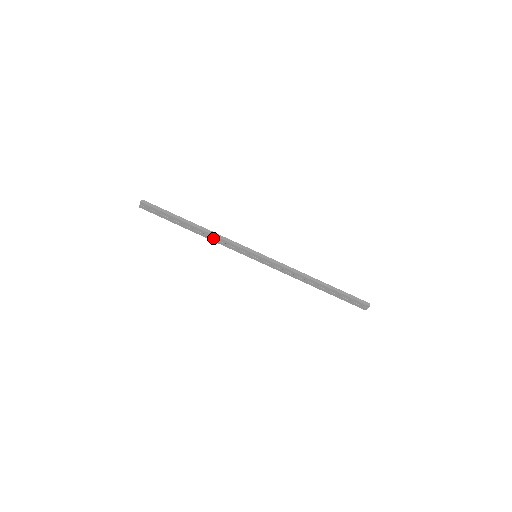
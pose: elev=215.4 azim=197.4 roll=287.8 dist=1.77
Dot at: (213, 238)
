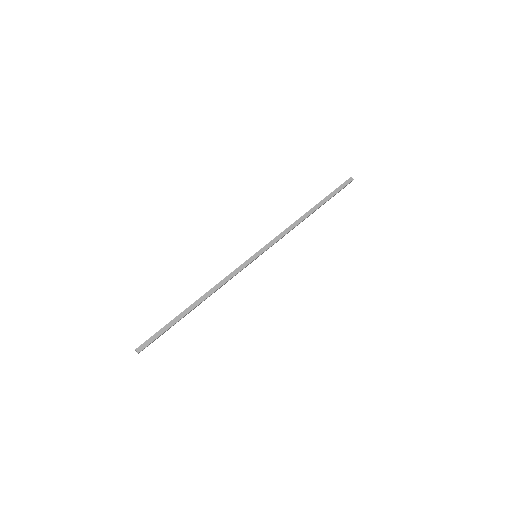
Dot at: (216, 290)
